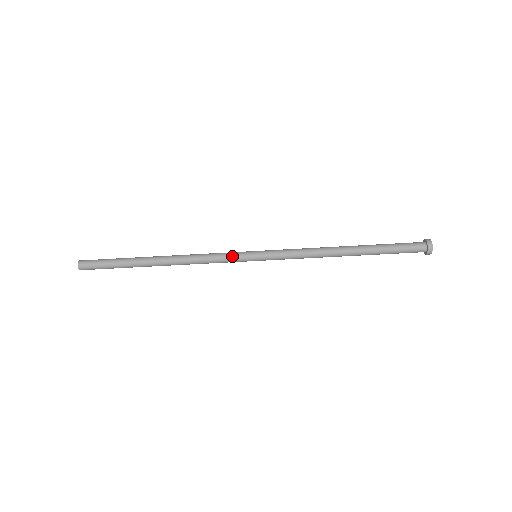
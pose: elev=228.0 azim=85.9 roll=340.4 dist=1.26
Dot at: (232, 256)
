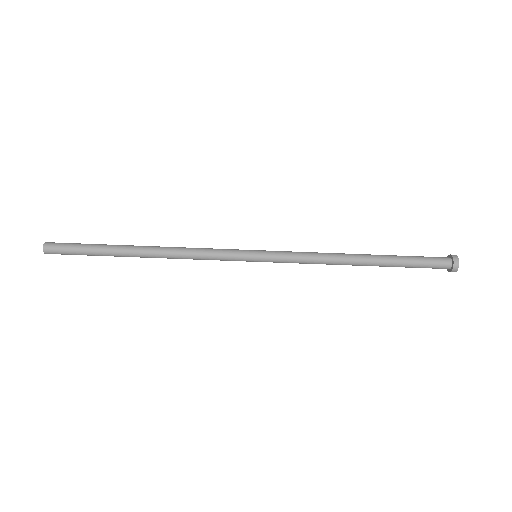
Dot at: (228, 256)
